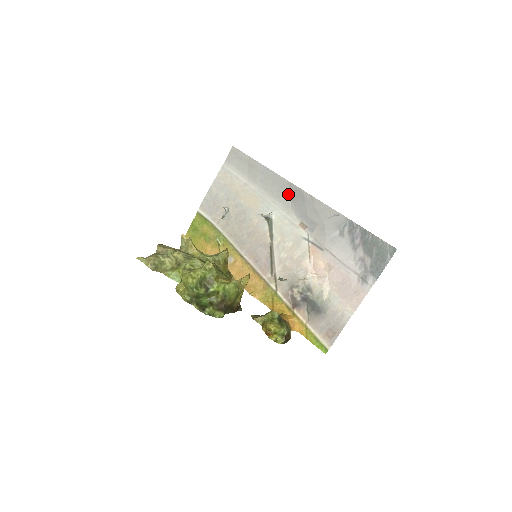
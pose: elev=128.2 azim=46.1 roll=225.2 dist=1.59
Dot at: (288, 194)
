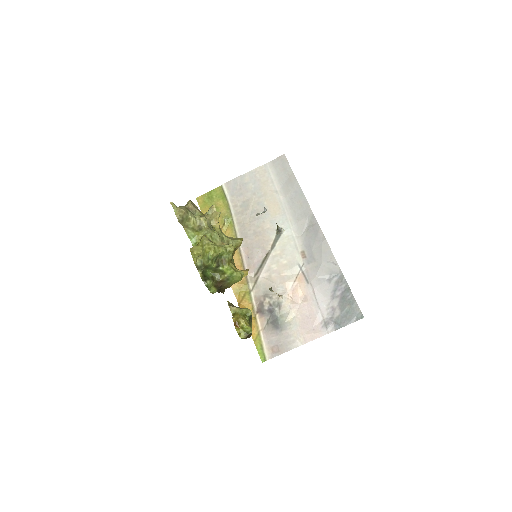
Dot at: (307, 223)
